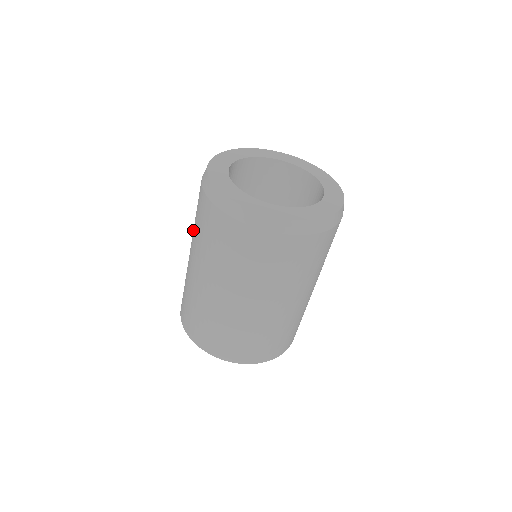
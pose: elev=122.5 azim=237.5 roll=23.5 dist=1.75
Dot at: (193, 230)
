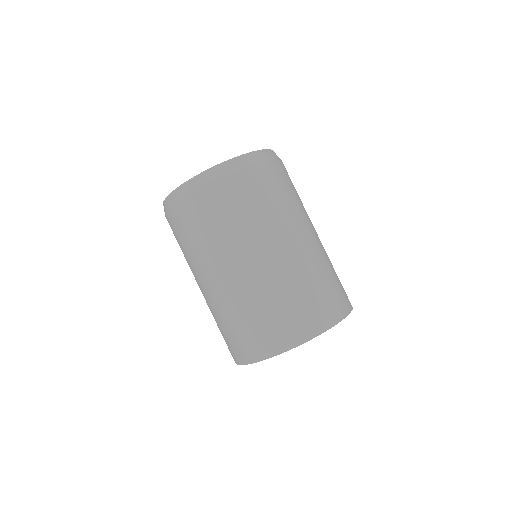
Dot at: occluded
